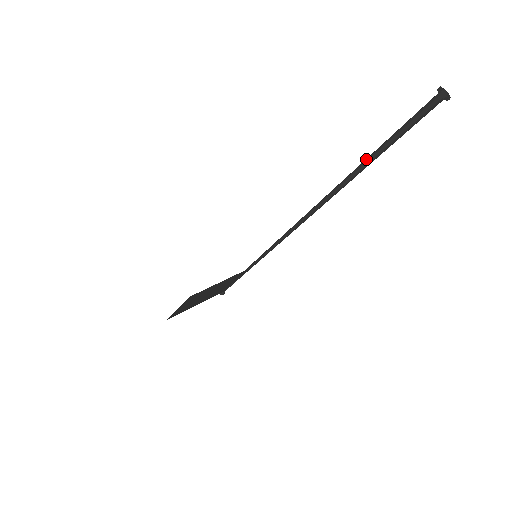
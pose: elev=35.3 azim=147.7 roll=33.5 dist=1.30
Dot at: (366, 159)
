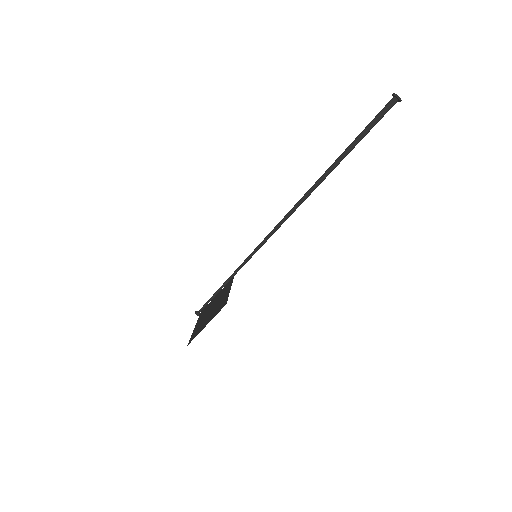
Dot at: (344, 152)
